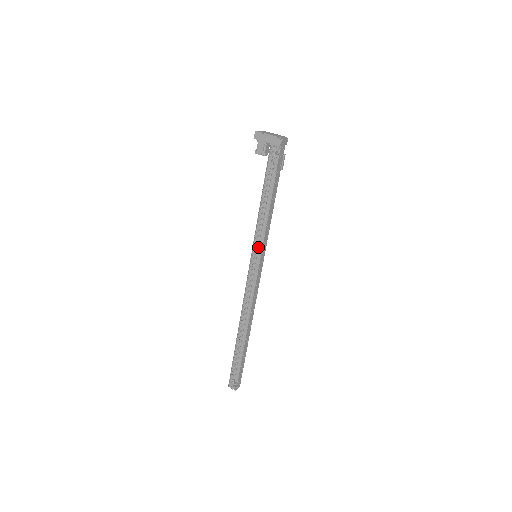
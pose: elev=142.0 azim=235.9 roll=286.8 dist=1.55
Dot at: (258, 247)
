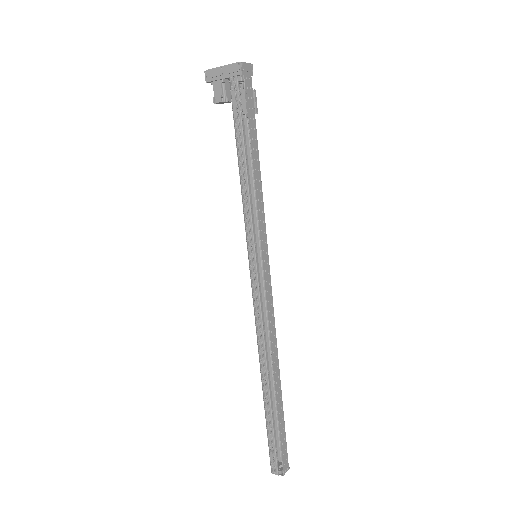
Dot at: (254, 239)
